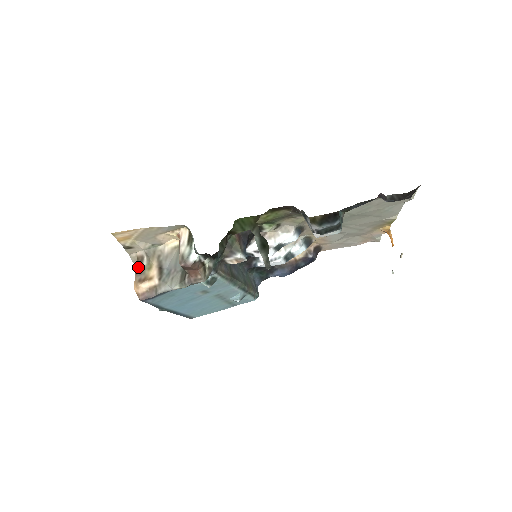
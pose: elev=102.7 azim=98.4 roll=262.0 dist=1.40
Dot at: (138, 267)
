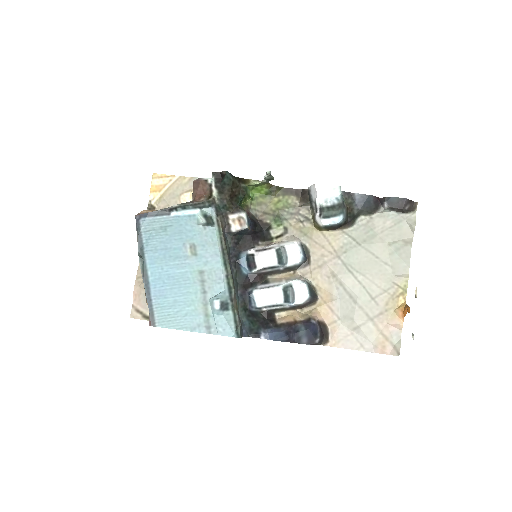
Dot at: occluded
